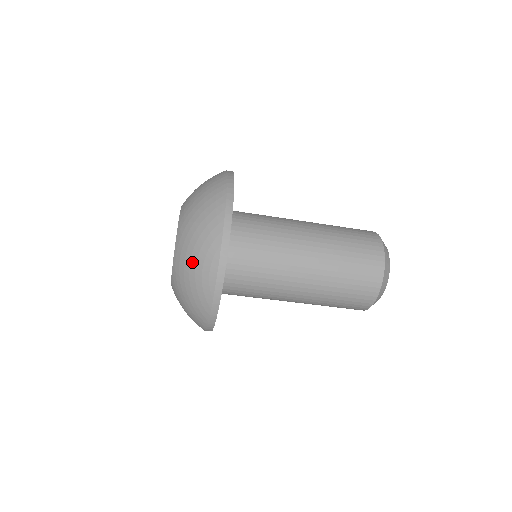
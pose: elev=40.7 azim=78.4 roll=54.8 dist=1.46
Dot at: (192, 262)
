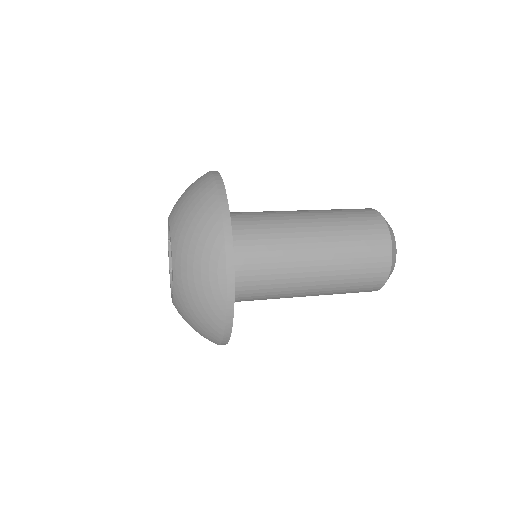
Dot at: (195, 269)
